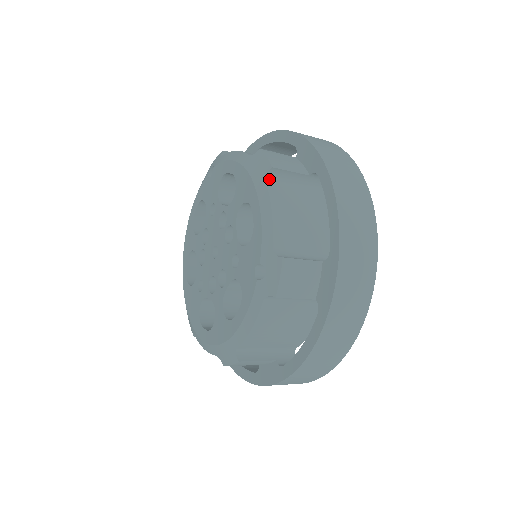
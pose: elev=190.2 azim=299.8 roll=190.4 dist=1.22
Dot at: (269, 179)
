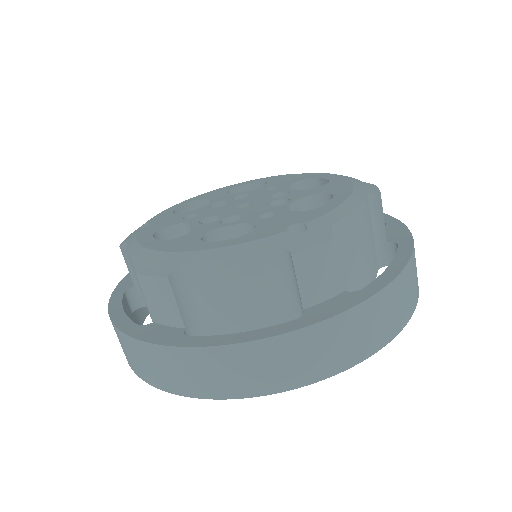
Dot at: (369, 198)
